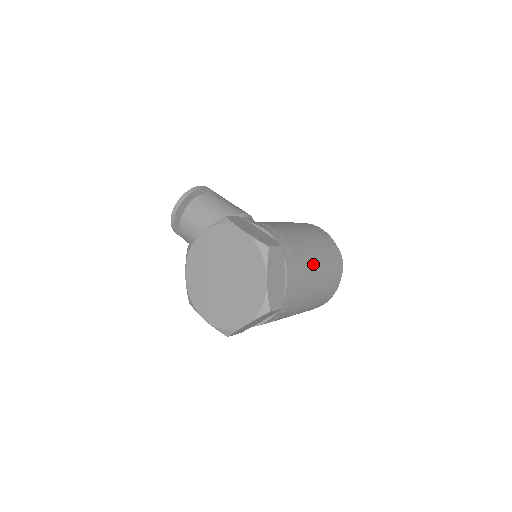
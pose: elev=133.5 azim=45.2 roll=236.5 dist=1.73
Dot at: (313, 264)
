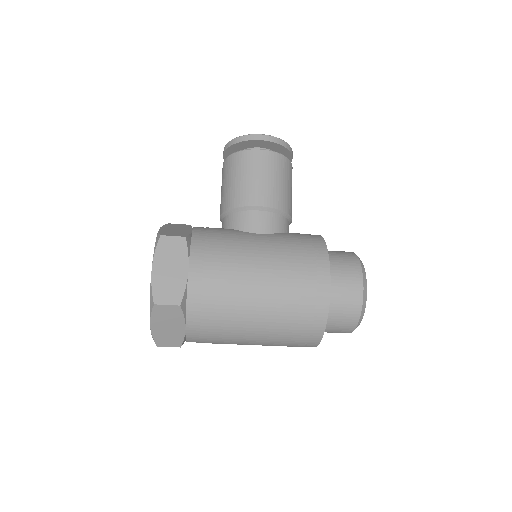
Dot at: (247, 326)
